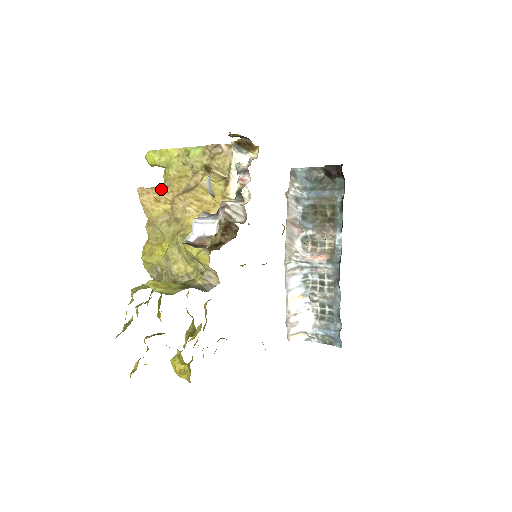
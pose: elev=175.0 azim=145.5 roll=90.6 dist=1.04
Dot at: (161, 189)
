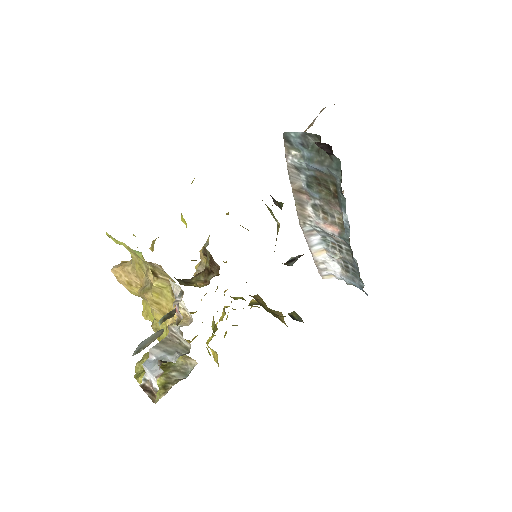
Dot at: (129, 273)
